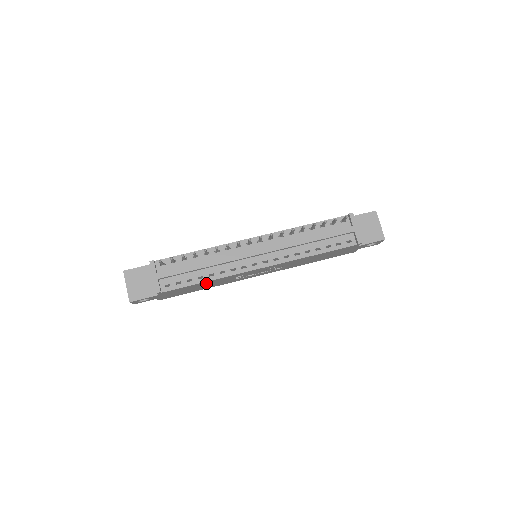
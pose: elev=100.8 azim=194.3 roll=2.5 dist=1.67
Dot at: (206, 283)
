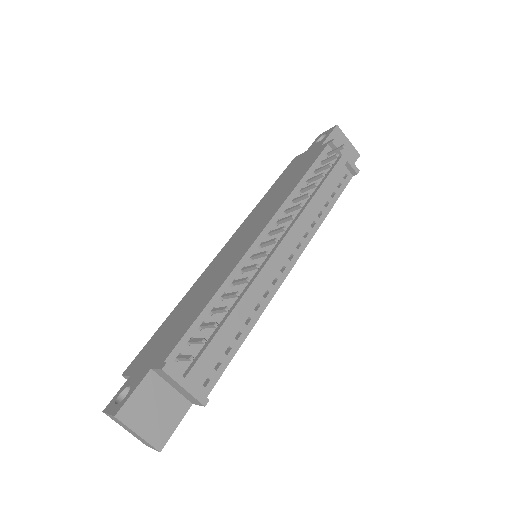
Dot at: occluded
